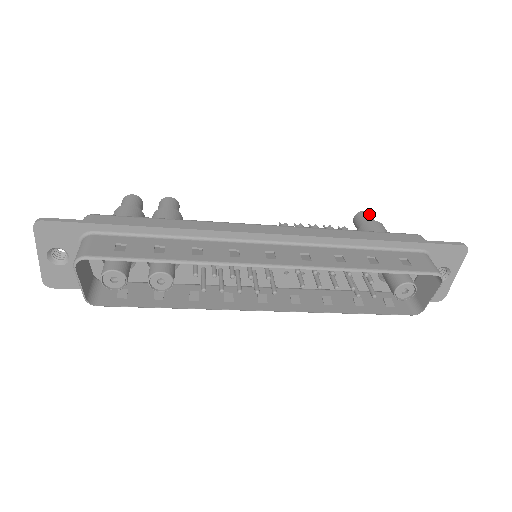
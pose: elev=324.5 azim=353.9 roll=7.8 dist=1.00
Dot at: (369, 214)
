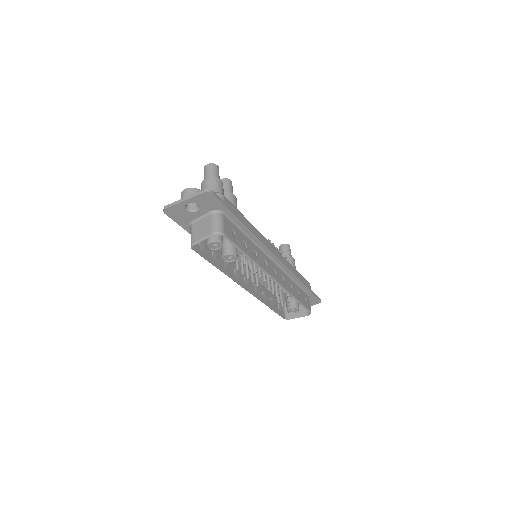
Dot at: occluded
